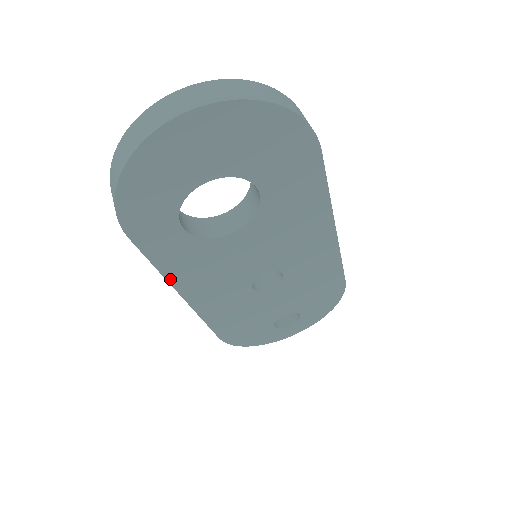
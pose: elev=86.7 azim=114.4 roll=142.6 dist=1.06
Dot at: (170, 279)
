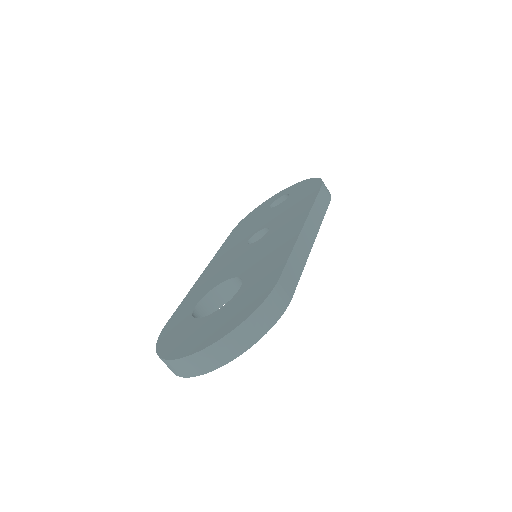
Dot at: occluded
